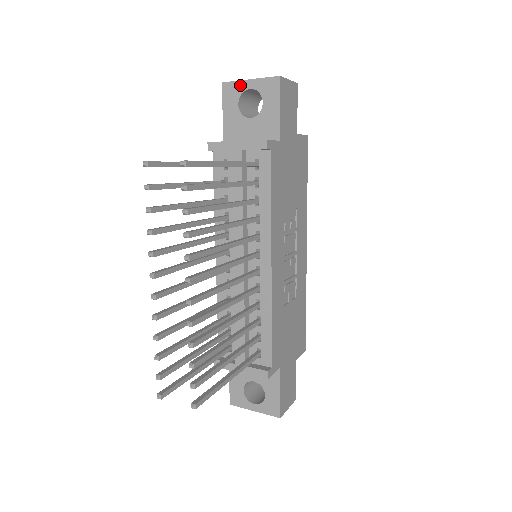
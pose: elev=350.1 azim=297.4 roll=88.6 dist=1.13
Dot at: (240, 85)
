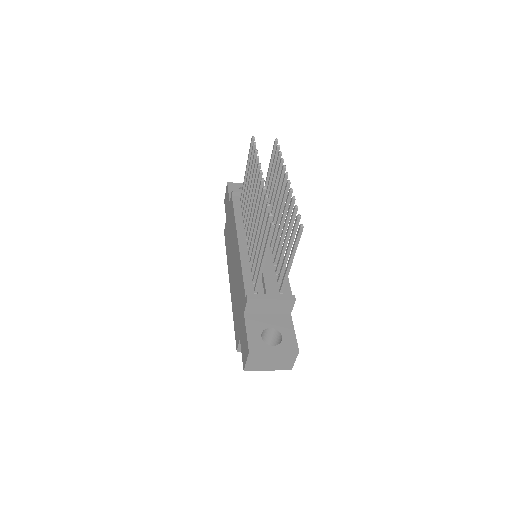
Dot at: (239, 184)
